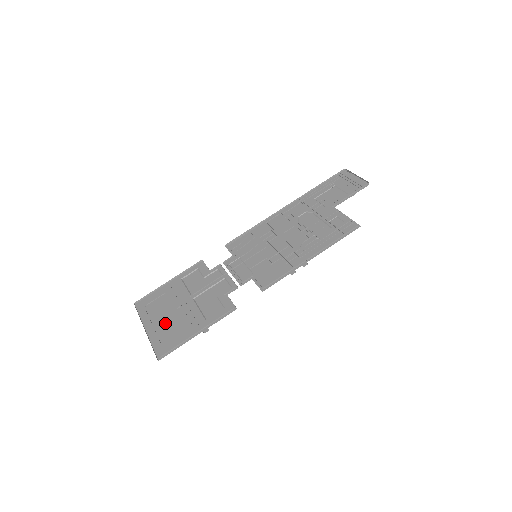
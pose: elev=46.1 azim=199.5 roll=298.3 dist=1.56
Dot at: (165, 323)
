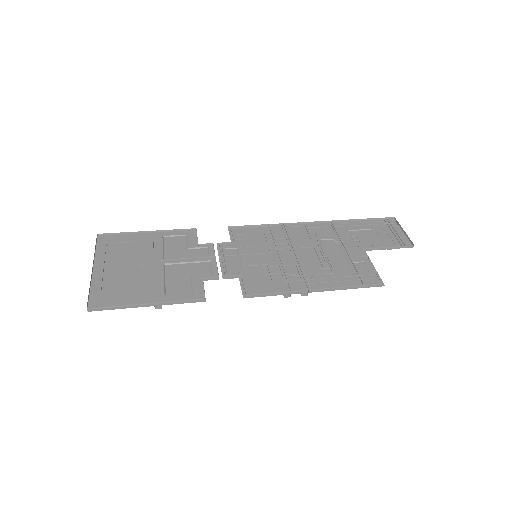
Dot at: (118, 274)
